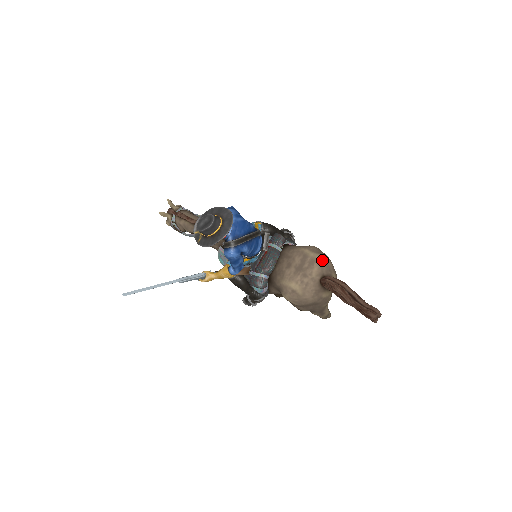
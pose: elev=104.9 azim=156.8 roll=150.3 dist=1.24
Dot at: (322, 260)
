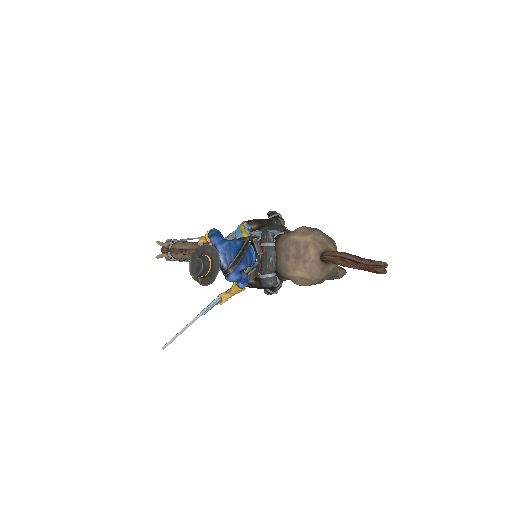
Dot at: (314, 240)
